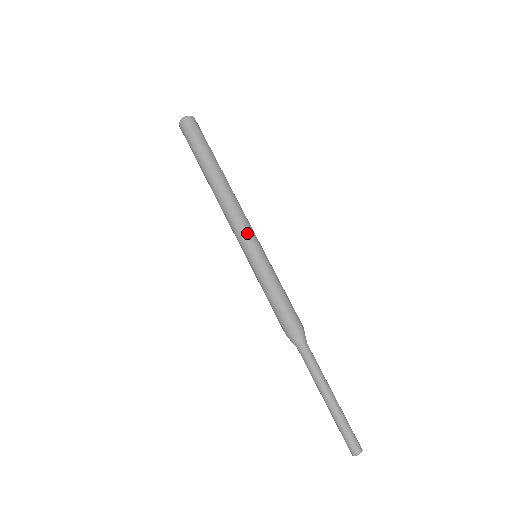
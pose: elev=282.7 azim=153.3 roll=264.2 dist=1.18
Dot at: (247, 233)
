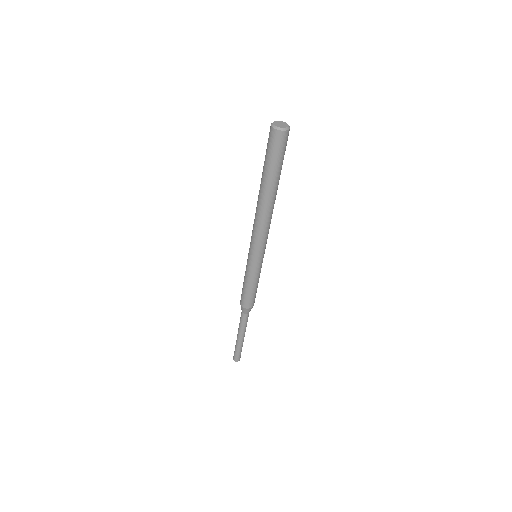
Dot at: occluded
